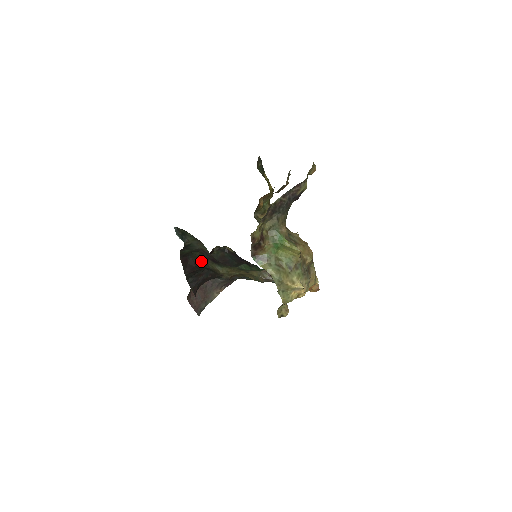
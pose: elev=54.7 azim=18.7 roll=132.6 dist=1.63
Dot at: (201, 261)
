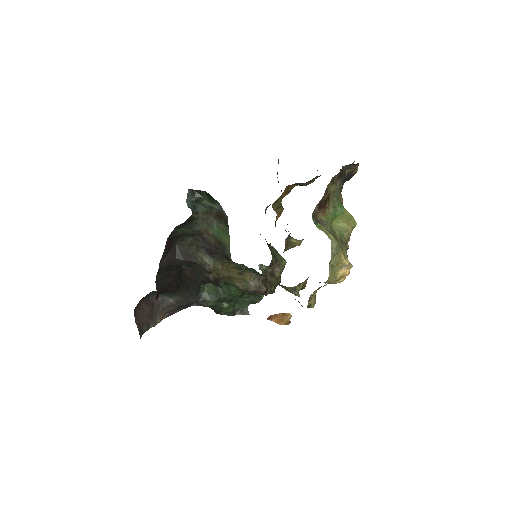
Dot at: (187, 252)
